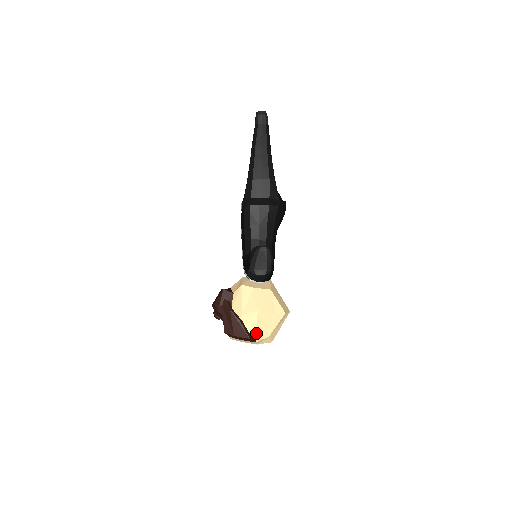
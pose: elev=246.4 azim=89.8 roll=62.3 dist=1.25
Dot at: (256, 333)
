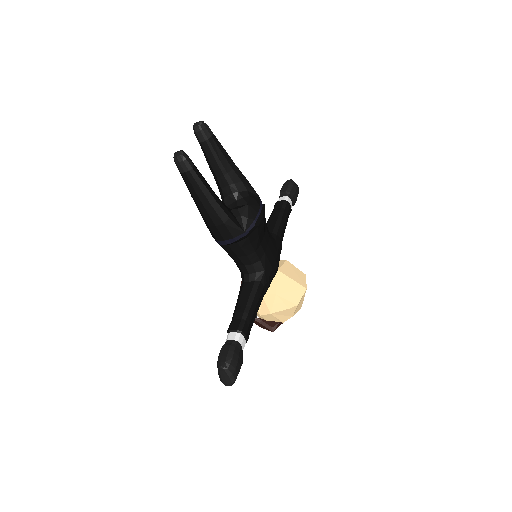
Dot at: (279, 322)
